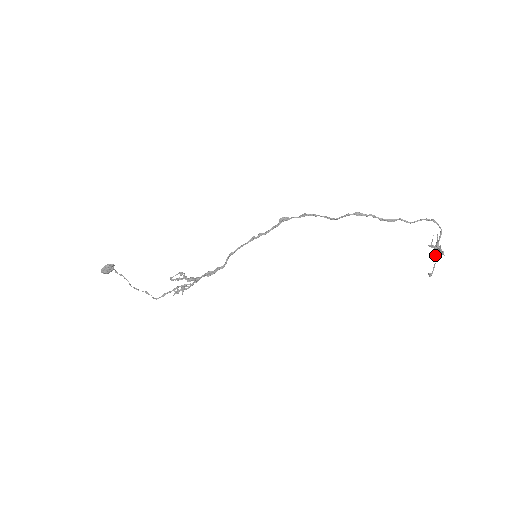
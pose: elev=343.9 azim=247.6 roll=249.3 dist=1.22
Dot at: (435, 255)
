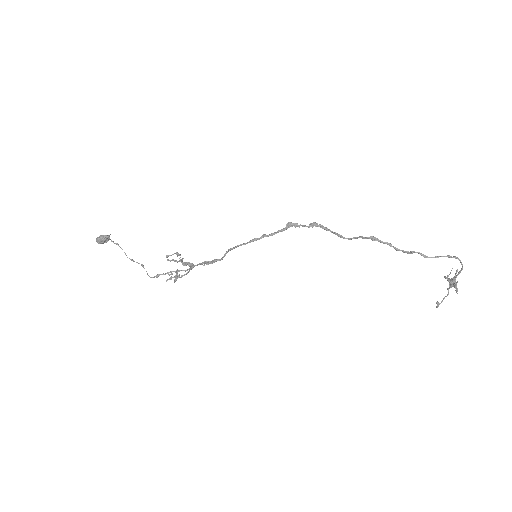
Dot at: (448, 288)
